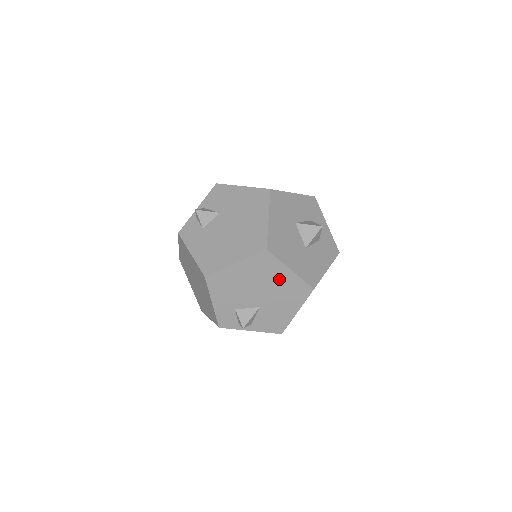
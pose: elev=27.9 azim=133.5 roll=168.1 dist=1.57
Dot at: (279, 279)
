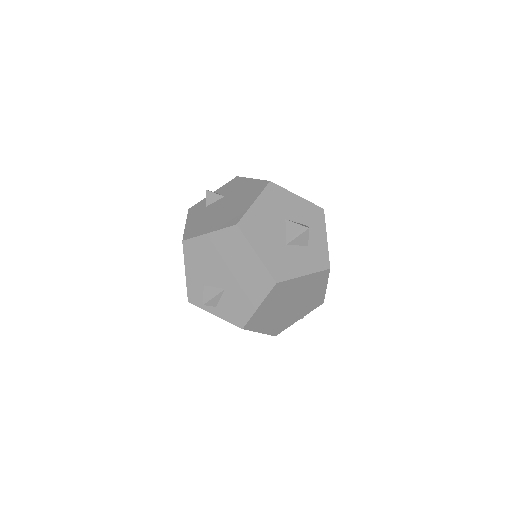
Dot at: (245, 261)
